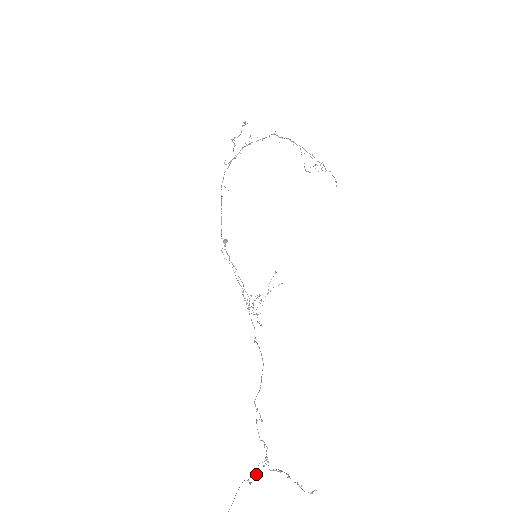
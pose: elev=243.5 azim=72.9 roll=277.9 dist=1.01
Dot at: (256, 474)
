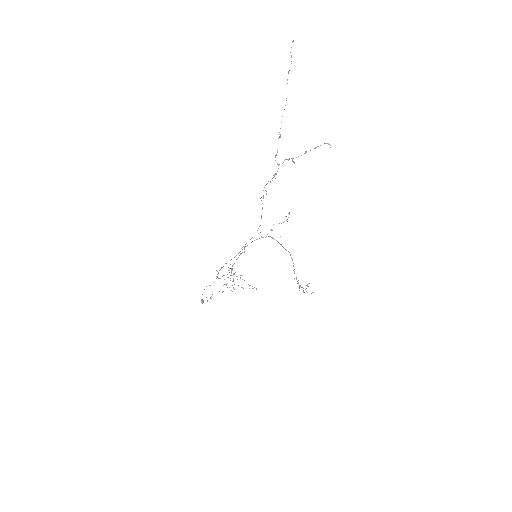
Dot at: occluded
